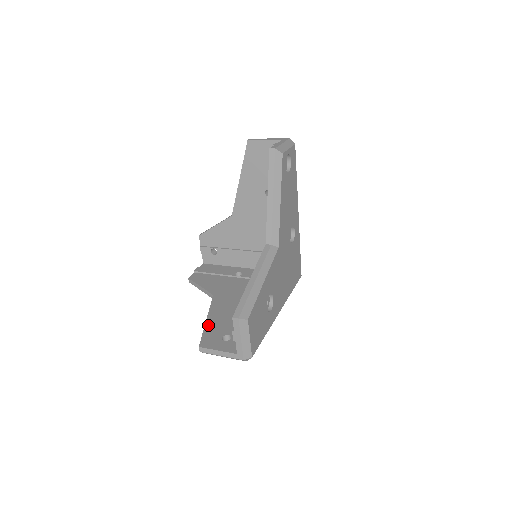
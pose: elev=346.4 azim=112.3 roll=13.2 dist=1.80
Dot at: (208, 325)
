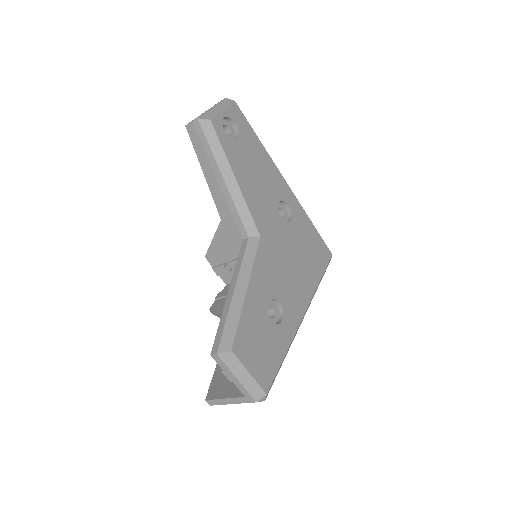
Dot at: occluded
